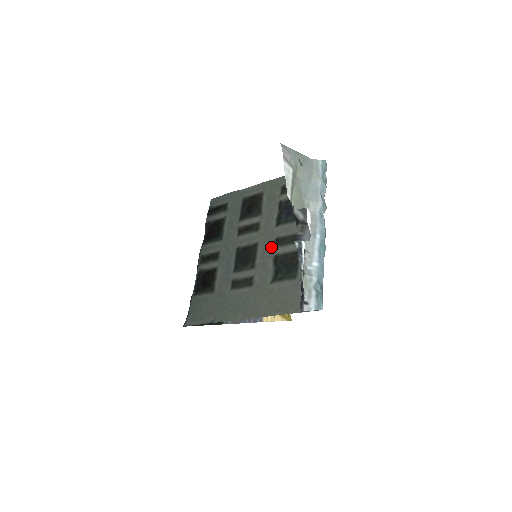
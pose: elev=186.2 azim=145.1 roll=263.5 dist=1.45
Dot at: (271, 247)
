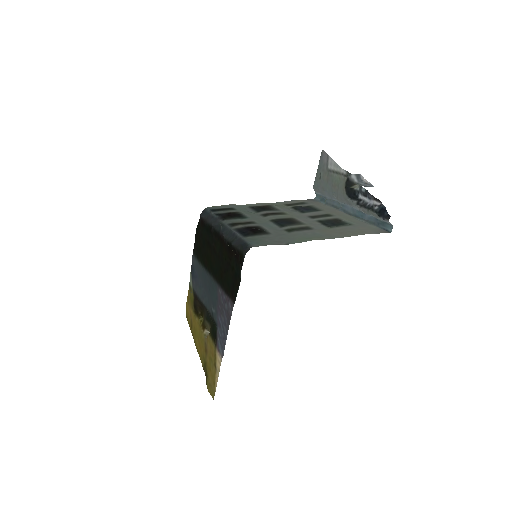
Dot at: (308, 218)
